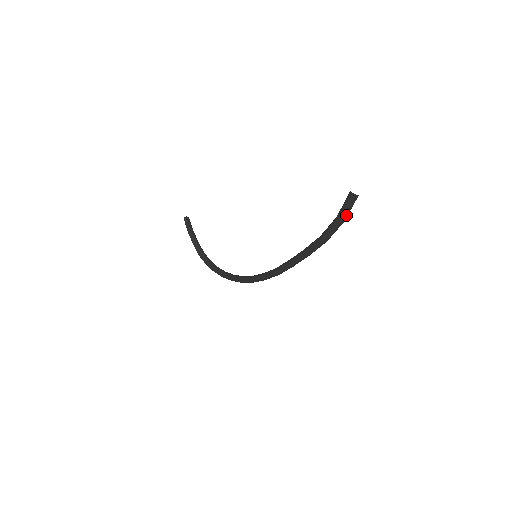
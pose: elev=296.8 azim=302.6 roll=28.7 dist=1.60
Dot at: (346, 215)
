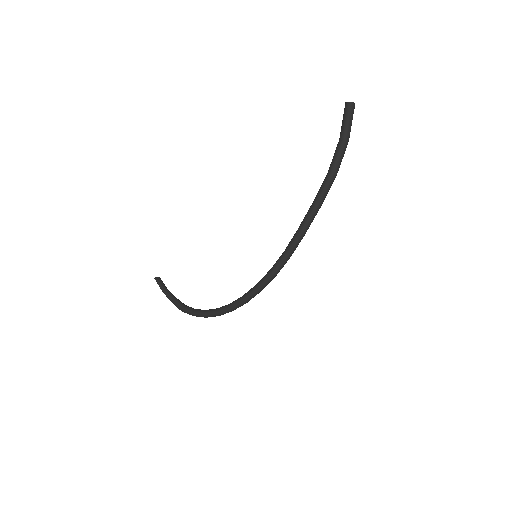
Dot at: (349, 131)
